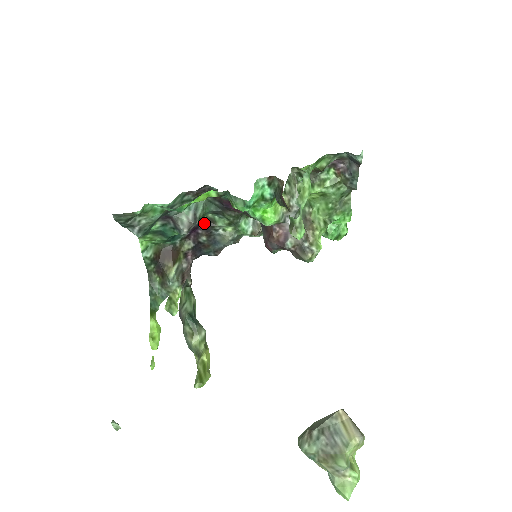
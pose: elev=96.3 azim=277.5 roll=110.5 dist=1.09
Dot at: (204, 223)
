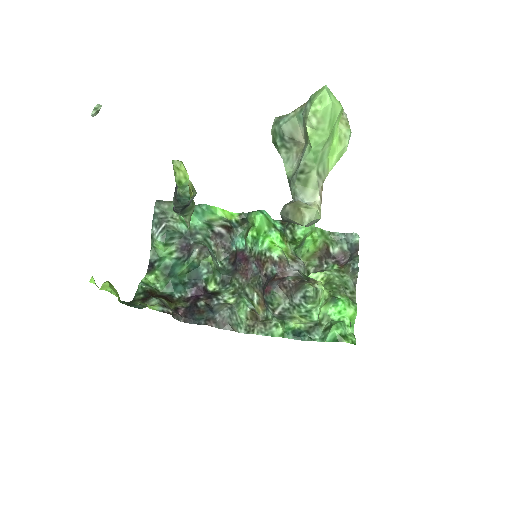
Dot at: (209, 294)
